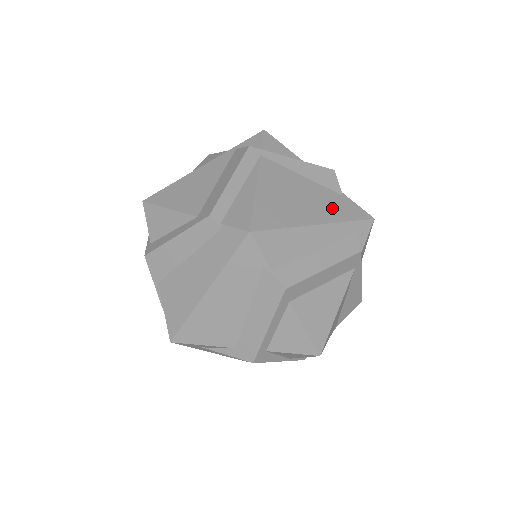
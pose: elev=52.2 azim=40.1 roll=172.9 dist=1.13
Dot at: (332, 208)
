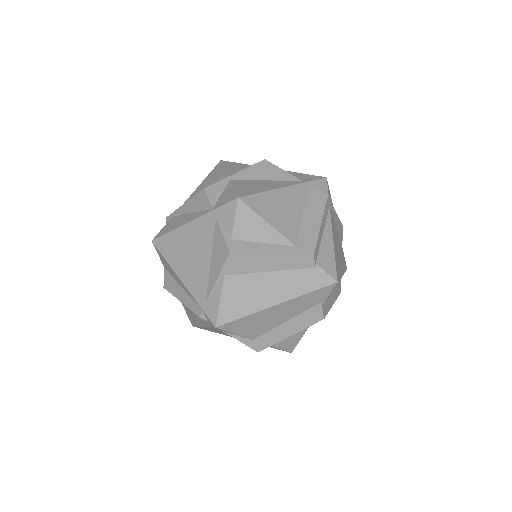
Dot at: occluded
